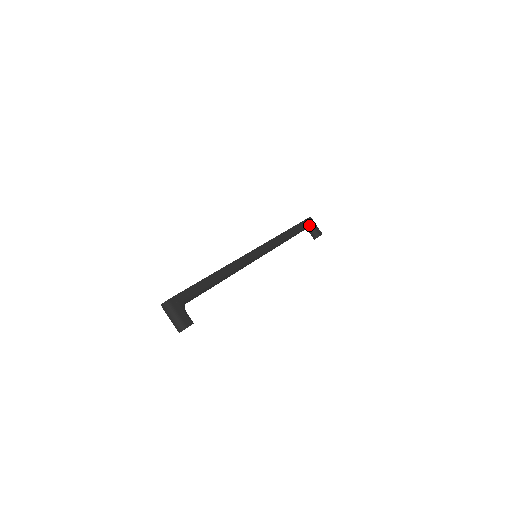
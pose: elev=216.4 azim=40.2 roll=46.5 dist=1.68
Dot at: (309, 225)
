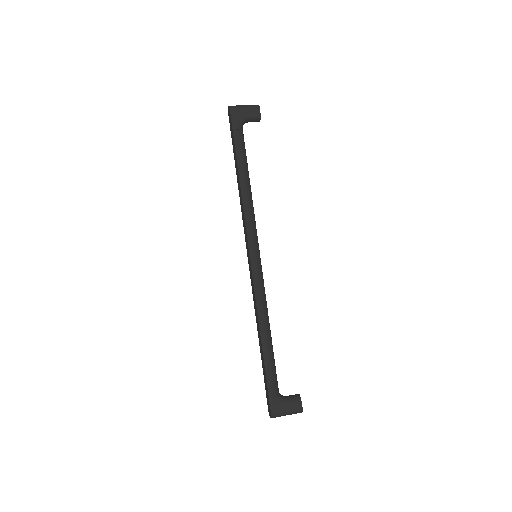
Dot at: (240, 122)
